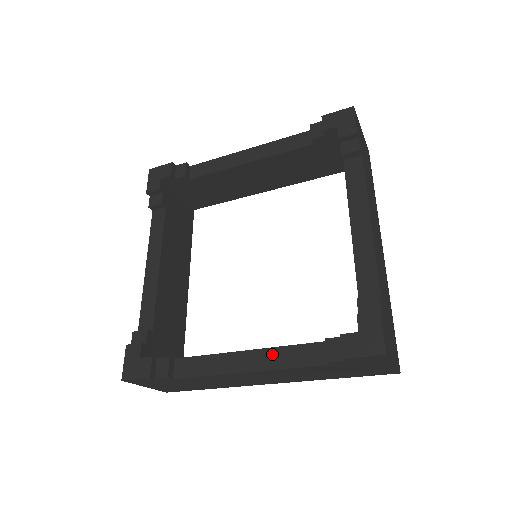
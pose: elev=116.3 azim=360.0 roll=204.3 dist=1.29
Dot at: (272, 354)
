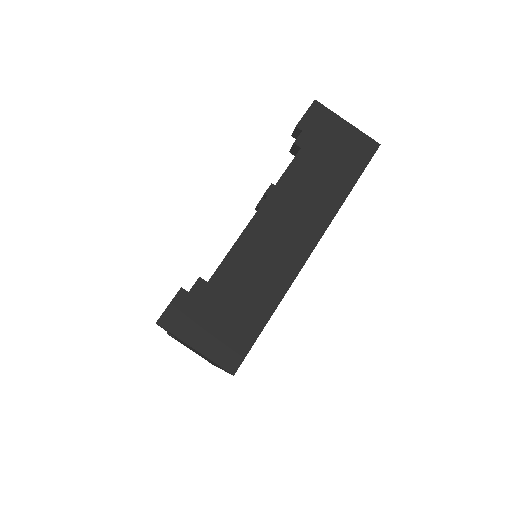
Dot at: occluded
